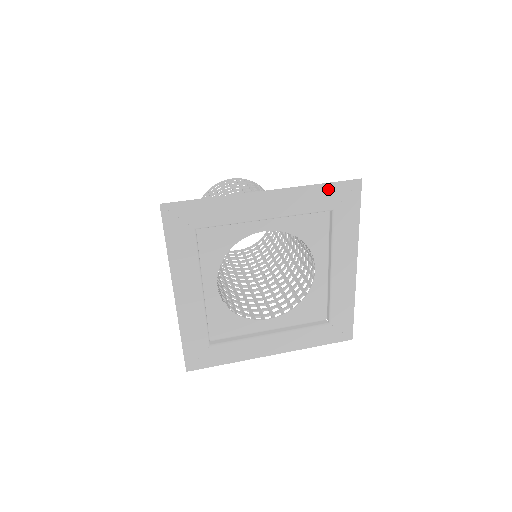
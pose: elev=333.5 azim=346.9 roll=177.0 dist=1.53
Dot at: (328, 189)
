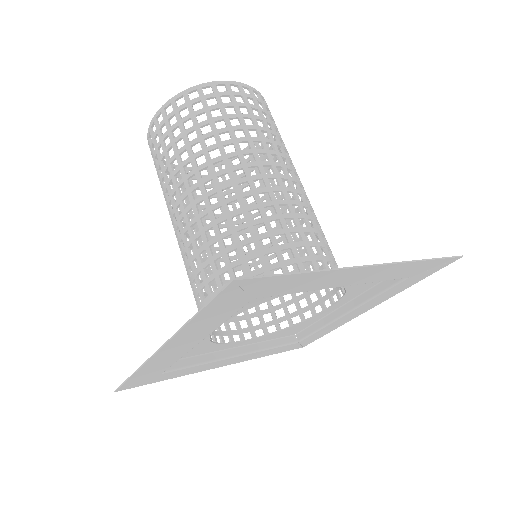
Dot at: (211, 309)
